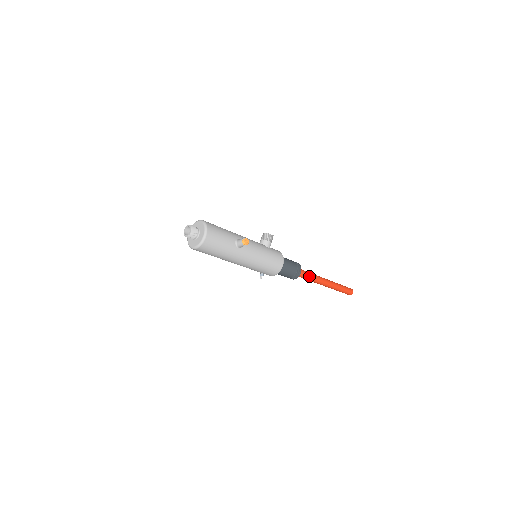
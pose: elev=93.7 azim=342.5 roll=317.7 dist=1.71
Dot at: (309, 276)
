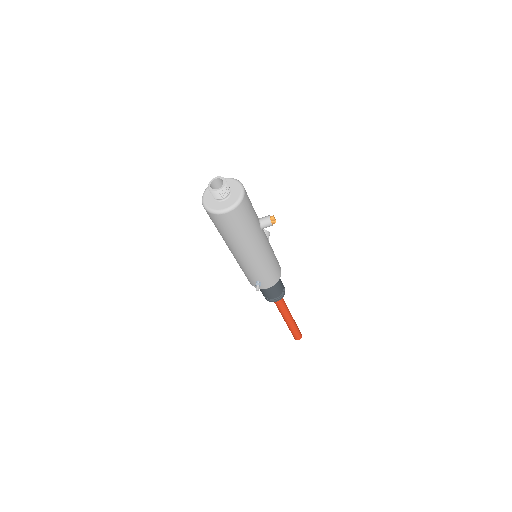
Dot at: (284, 302)
